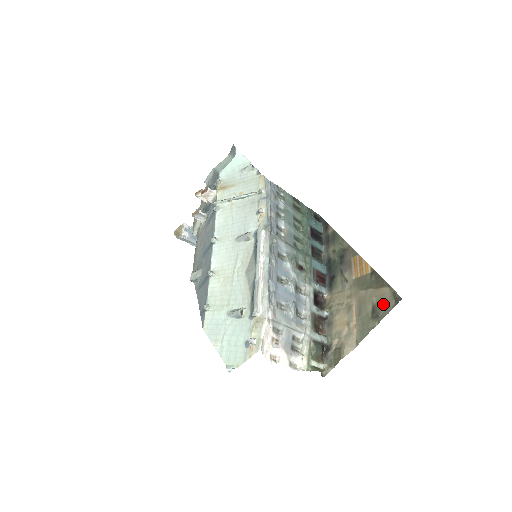
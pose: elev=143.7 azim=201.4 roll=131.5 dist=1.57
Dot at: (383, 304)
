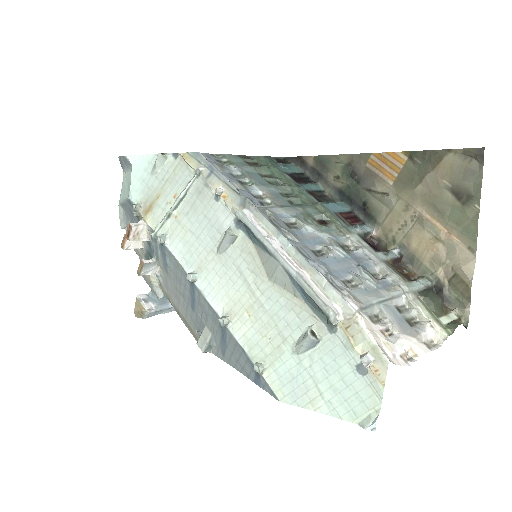
Dot at: (463, 177)
